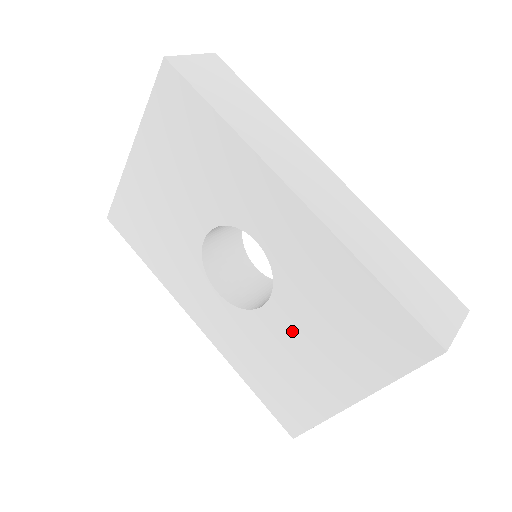
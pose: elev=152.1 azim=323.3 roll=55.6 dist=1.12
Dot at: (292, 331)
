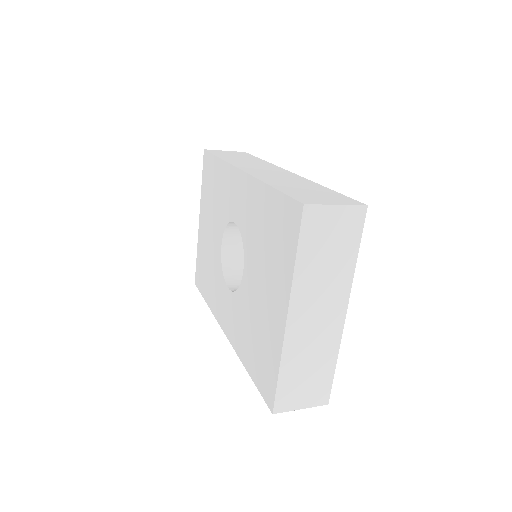
Dot at: (254, 281)
